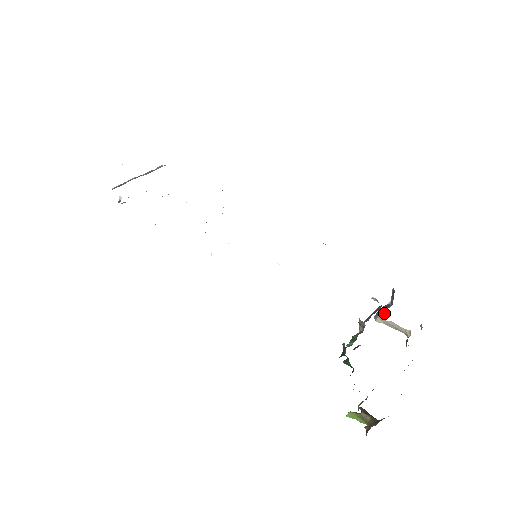
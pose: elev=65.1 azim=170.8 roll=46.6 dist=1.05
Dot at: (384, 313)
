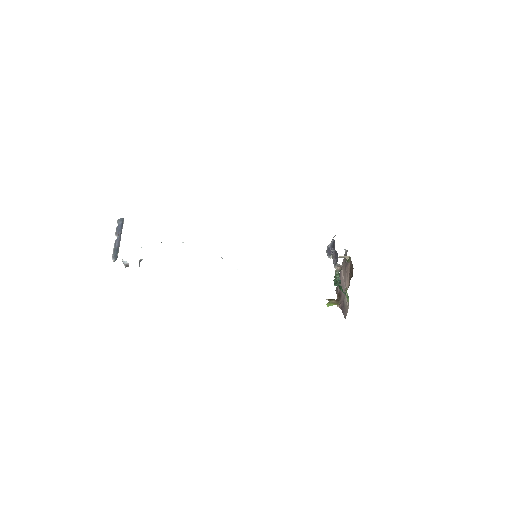
Dot at: occluded
